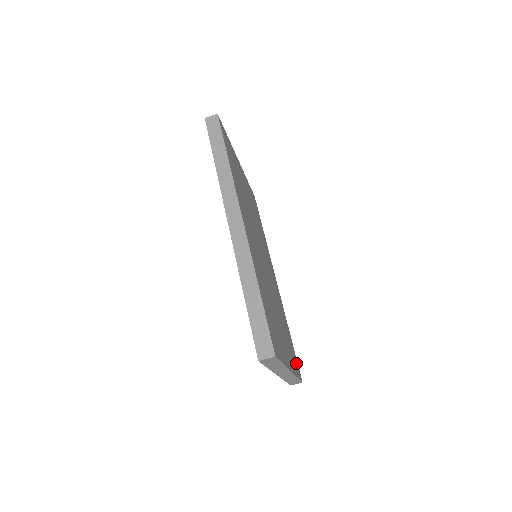
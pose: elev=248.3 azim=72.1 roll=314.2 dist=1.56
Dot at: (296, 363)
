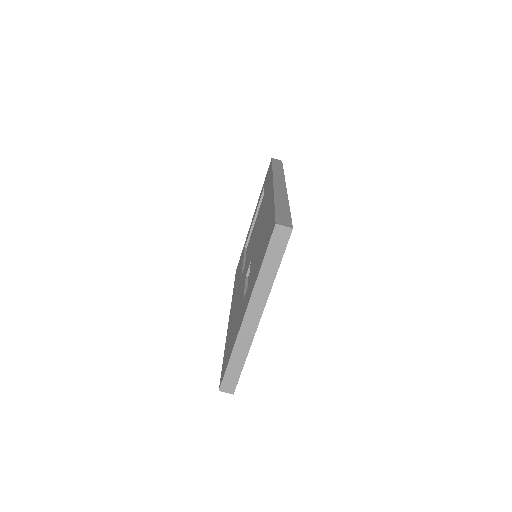
Dot at: occluded
